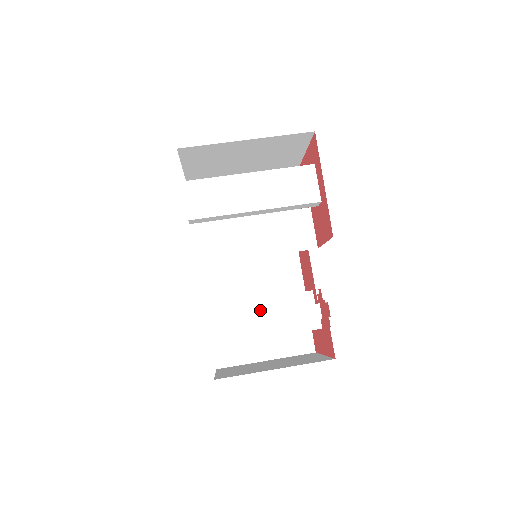
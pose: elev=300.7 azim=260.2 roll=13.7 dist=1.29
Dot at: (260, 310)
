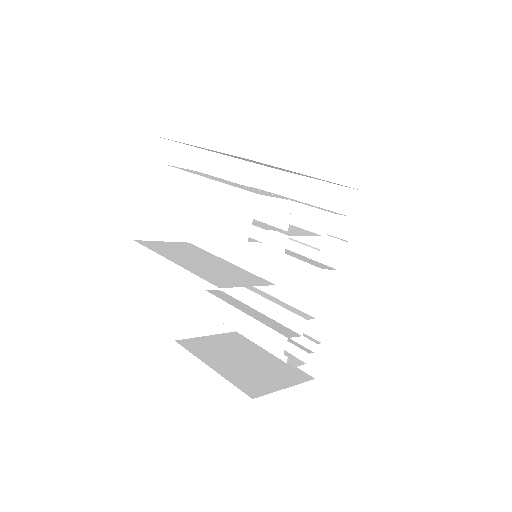
Dot at: (258, 307)
